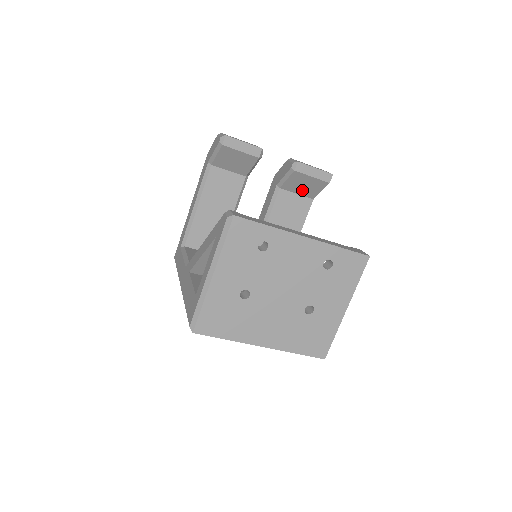
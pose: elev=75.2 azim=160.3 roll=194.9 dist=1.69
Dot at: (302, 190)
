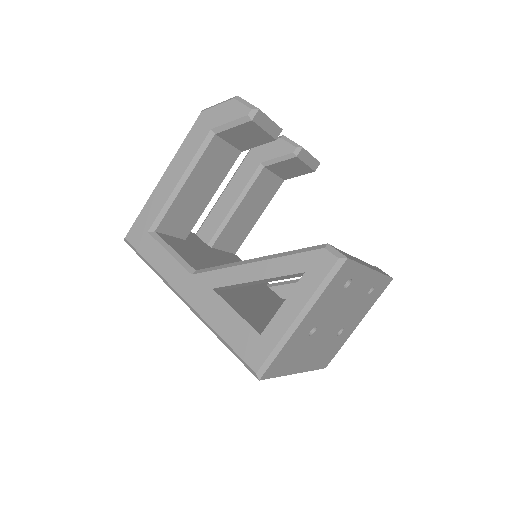
Dot at: (283, 172)
